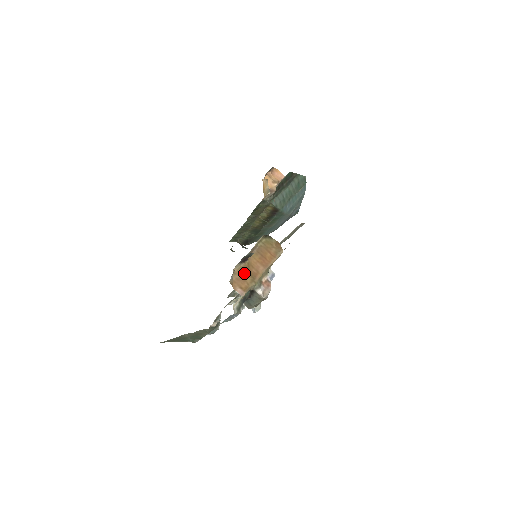
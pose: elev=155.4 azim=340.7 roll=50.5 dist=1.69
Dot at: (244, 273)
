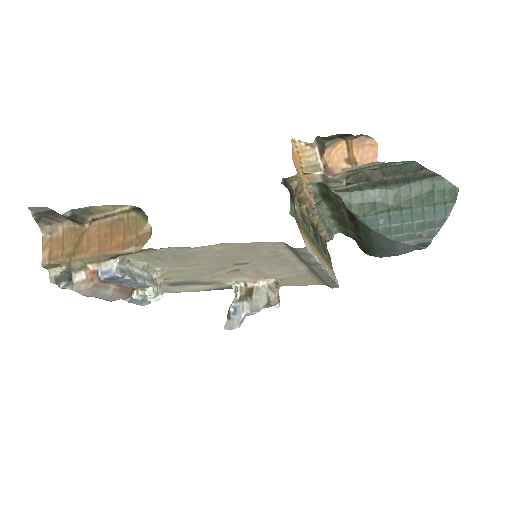
Dot at: (71, 238)
